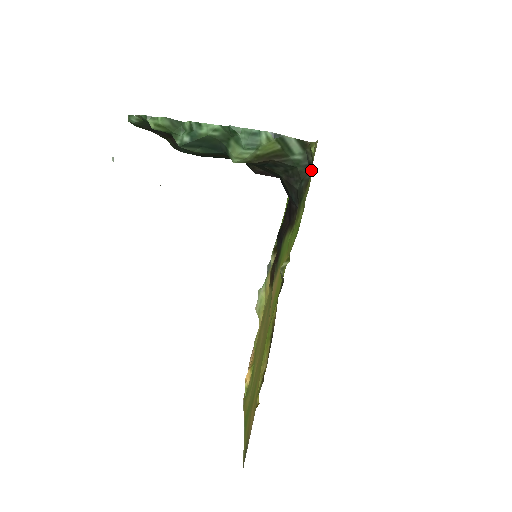
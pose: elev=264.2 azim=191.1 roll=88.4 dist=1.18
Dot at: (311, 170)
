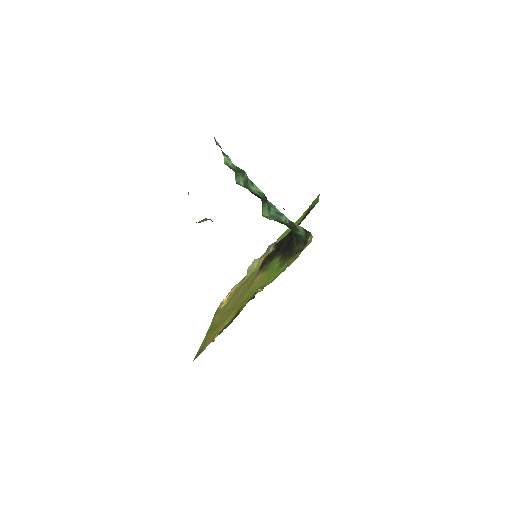
Dot at: (304, 245)
